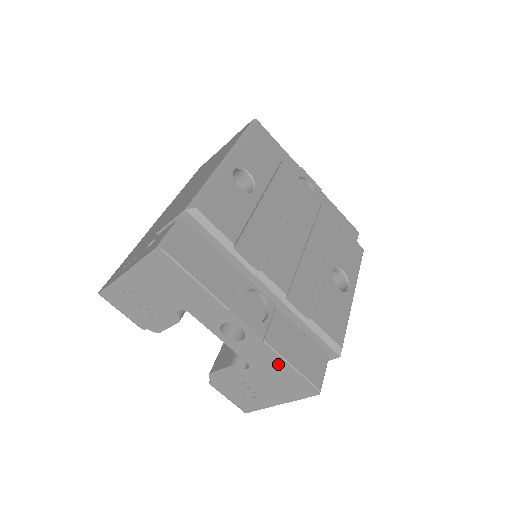
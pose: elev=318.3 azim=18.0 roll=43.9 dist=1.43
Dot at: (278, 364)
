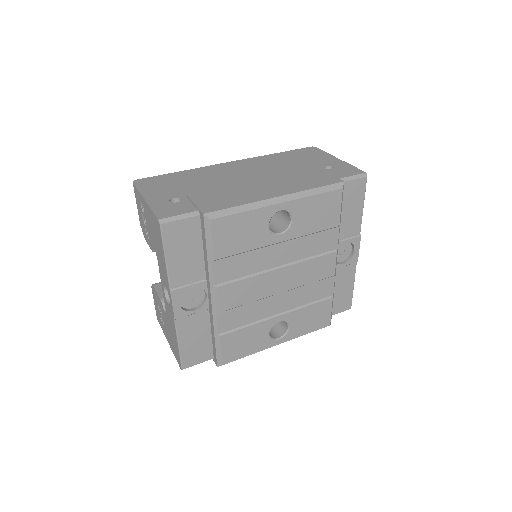
Dot at: (175, 335)
